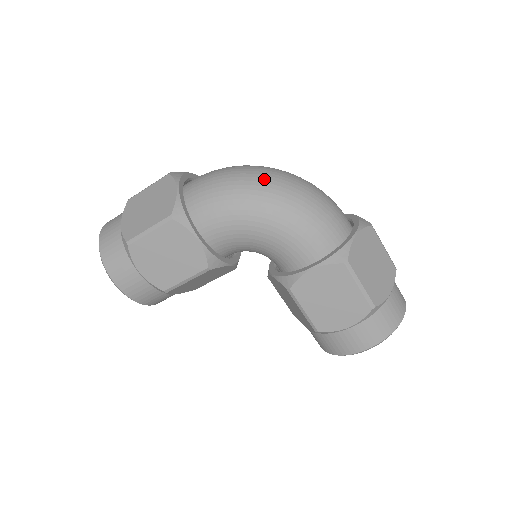
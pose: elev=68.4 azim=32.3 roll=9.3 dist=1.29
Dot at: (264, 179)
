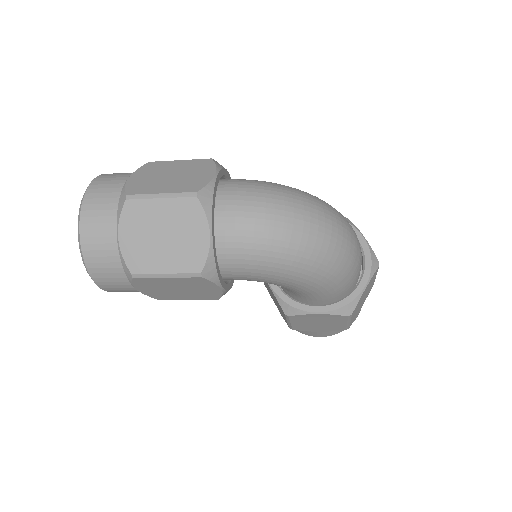
Dot at: (313, 243)
